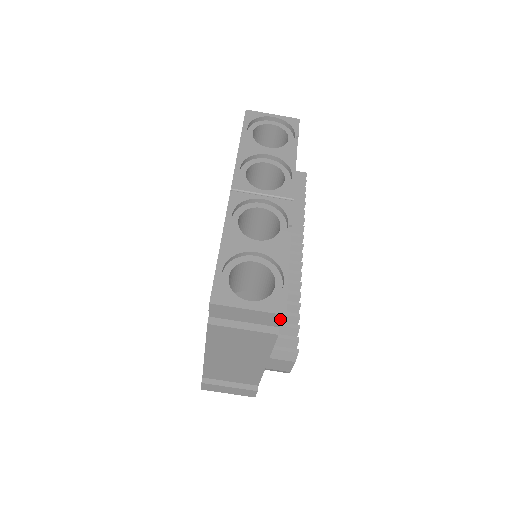
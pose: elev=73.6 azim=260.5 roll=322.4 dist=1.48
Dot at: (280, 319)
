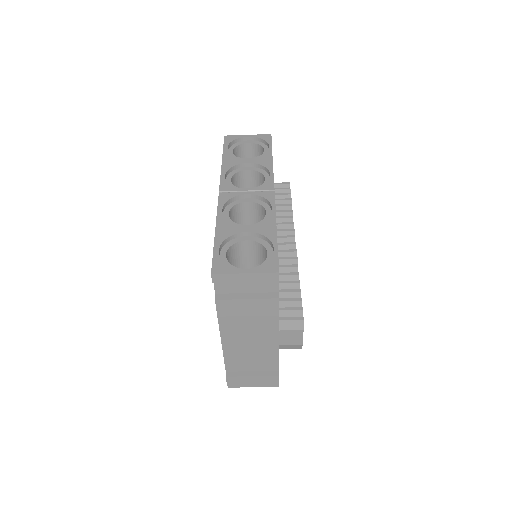
Dot at: (275, 278)
